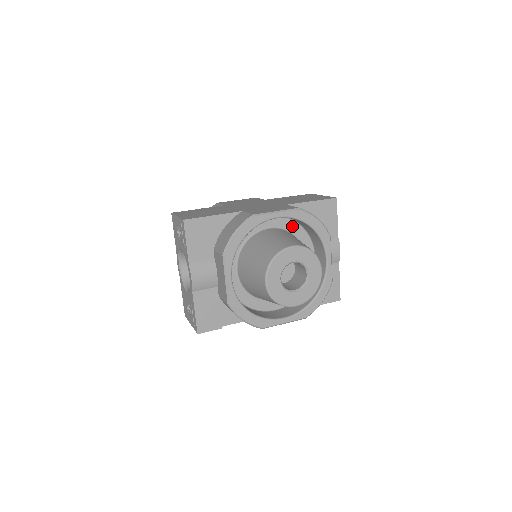
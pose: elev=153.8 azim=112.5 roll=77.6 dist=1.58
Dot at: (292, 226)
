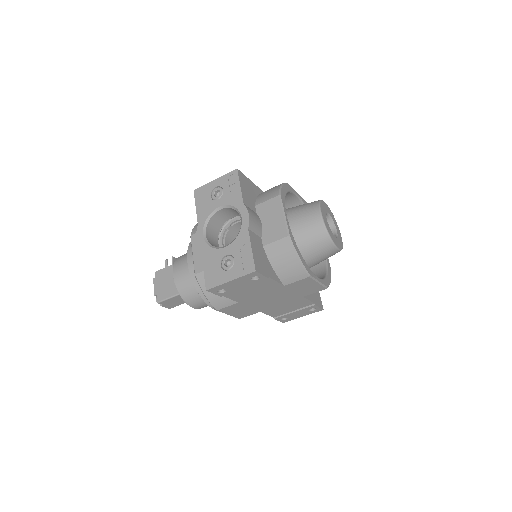
Dot at: occluded
